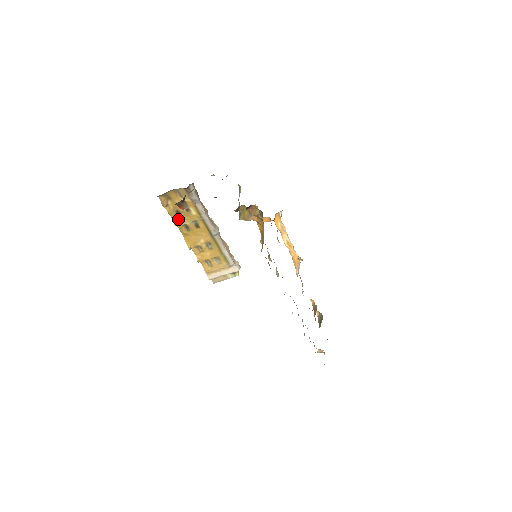
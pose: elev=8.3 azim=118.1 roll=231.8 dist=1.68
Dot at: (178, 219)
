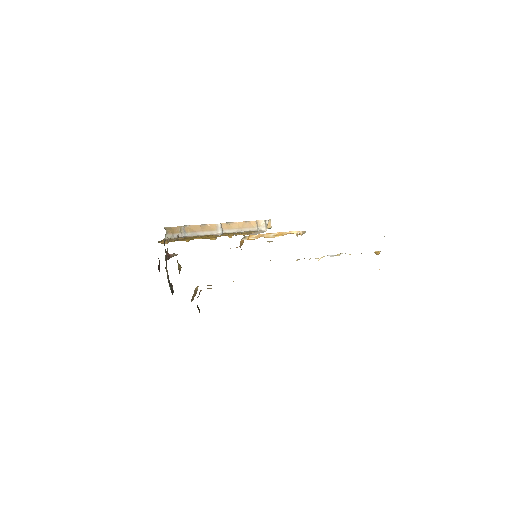
Dot at: (185, 239)
